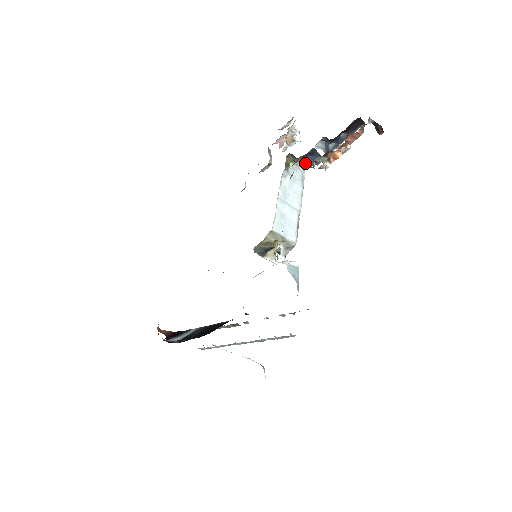
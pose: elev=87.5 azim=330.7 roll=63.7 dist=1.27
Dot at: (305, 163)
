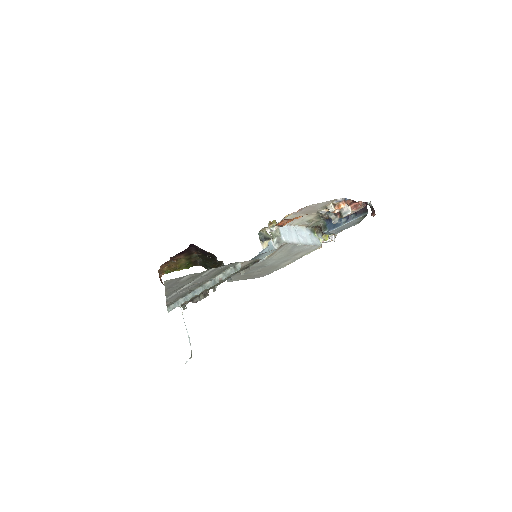
Dot at: (323, 227)
